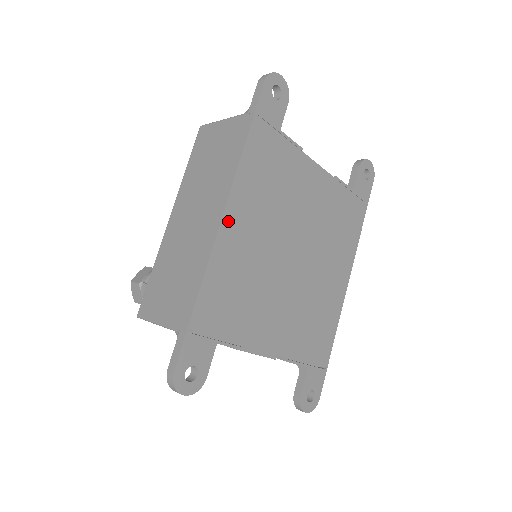
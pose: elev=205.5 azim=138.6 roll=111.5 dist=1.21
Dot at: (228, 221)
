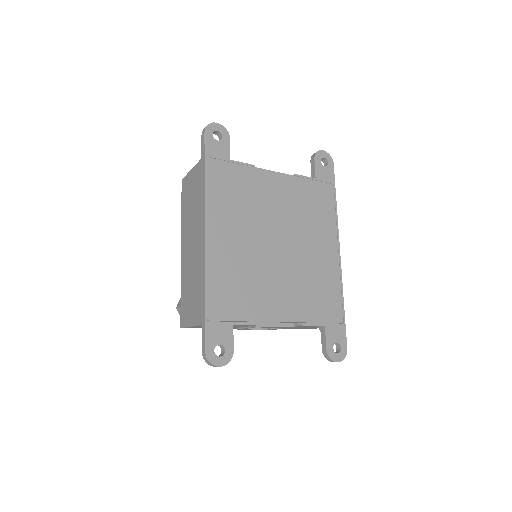
Dot at: (211, 237)
